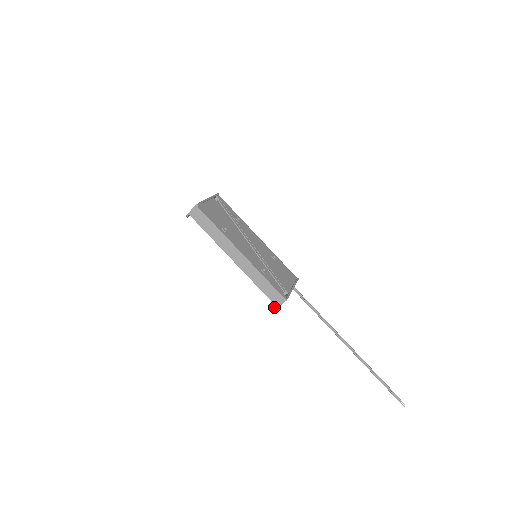
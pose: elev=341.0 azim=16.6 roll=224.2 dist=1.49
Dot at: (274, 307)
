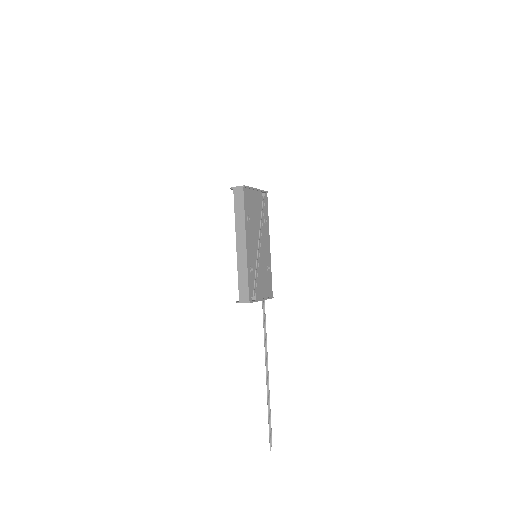
Dot at: (237, 301)
